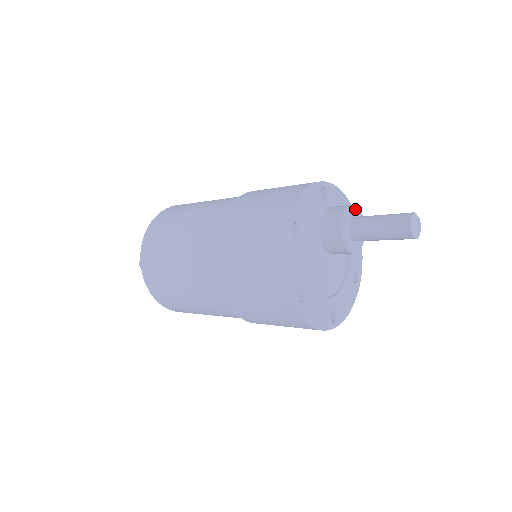
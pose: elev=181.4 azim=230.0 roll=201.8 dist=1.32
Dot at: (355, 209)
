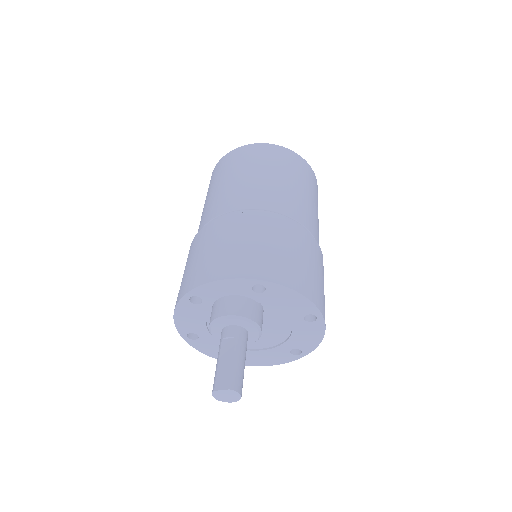
Dot at: (219, 322)
